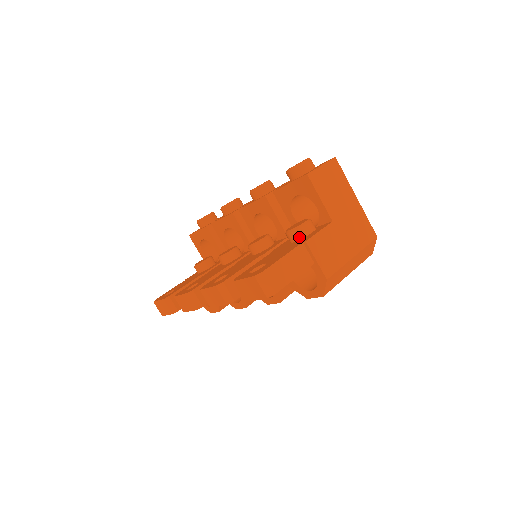
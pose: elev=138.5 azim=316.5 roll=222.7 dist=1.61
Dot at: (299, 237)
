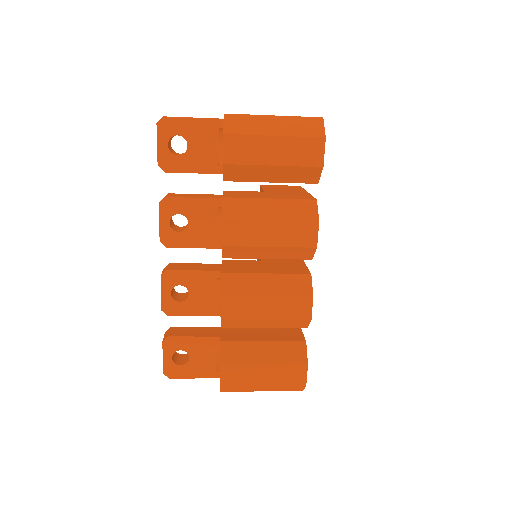
Dot at: occluded
